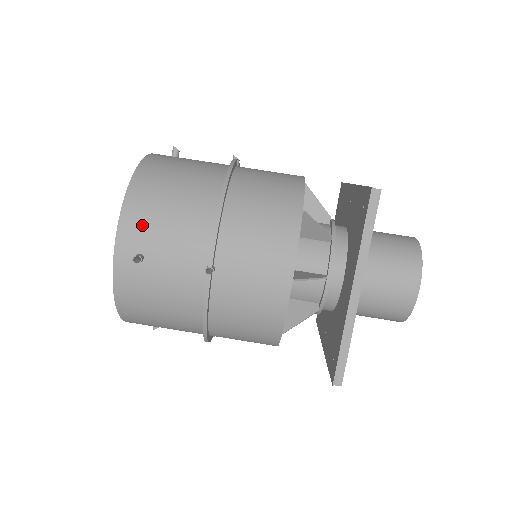
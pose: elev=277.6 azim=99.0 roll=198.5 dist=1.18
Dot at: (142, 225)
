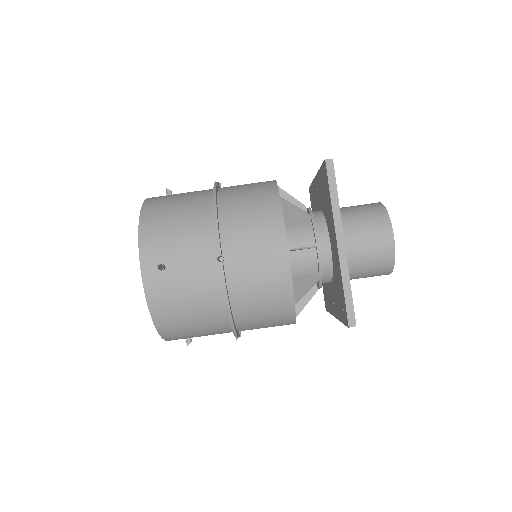
Dot at: (158, 241)
